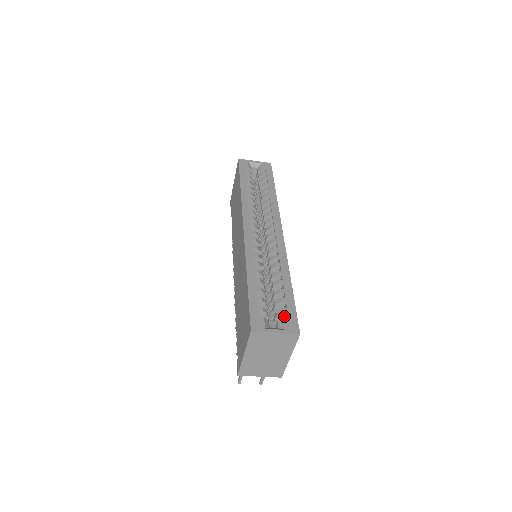
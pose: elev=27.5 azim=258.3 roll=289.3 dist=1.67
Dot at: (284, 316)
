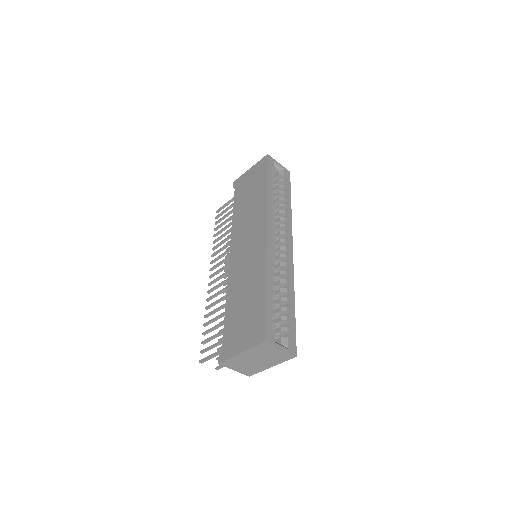
Dot at: (285, 333)
